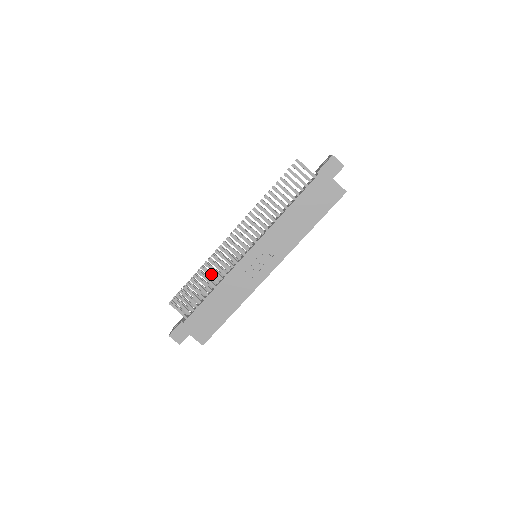
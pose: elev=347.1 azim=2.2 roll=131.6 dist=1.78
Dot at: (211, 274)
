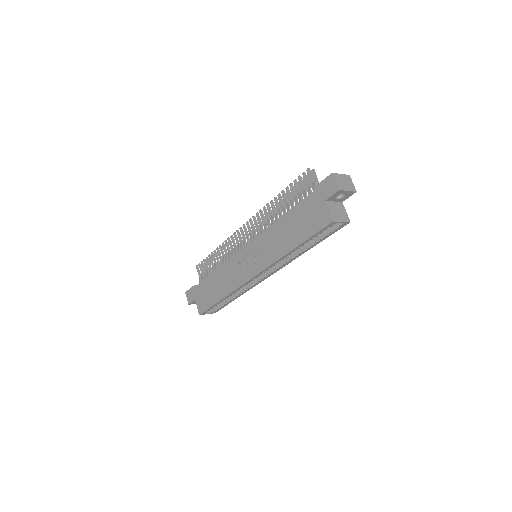
Dot at: (224, 255)
